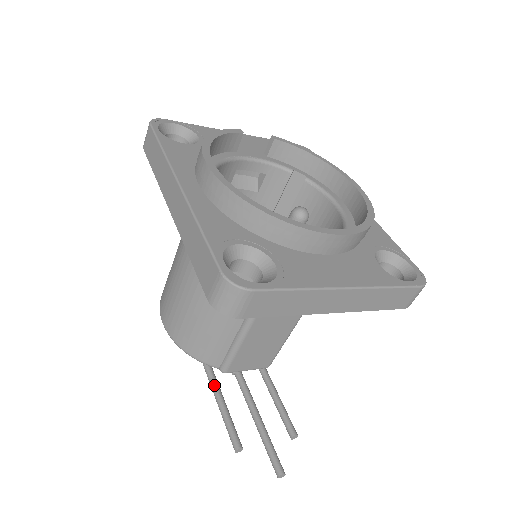
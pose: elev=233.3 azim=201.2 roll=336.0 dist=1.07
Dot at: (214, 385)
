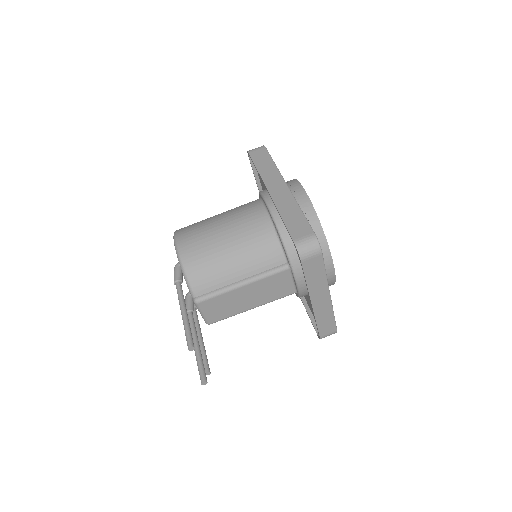
Dot at: (185, 305)
